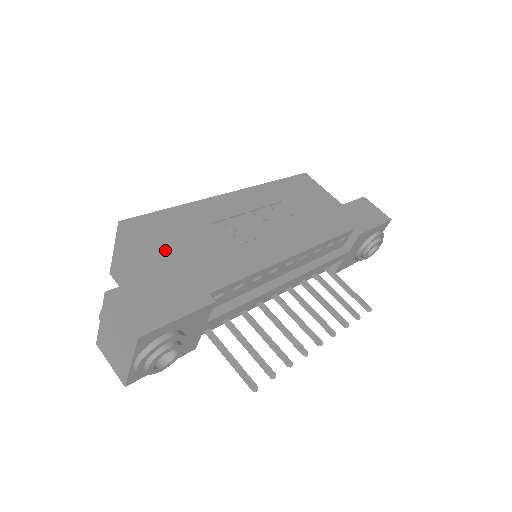
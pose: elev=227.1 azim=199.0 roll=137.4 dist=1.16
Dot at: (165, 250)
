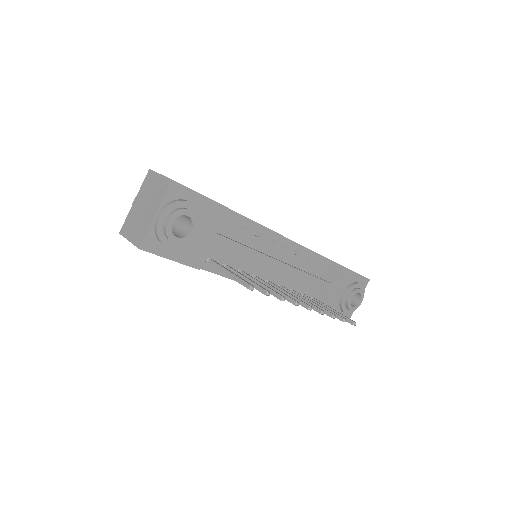
Dot at: occluded
